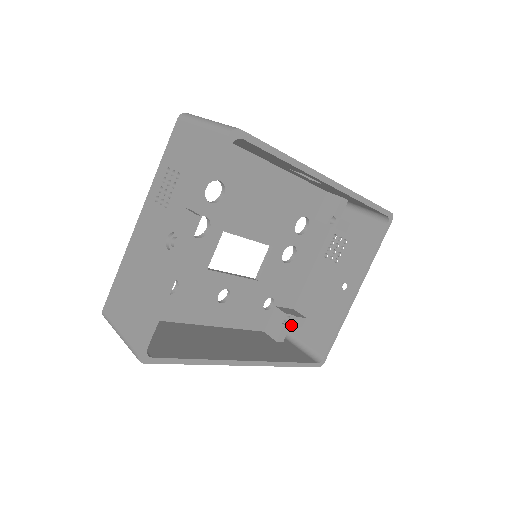
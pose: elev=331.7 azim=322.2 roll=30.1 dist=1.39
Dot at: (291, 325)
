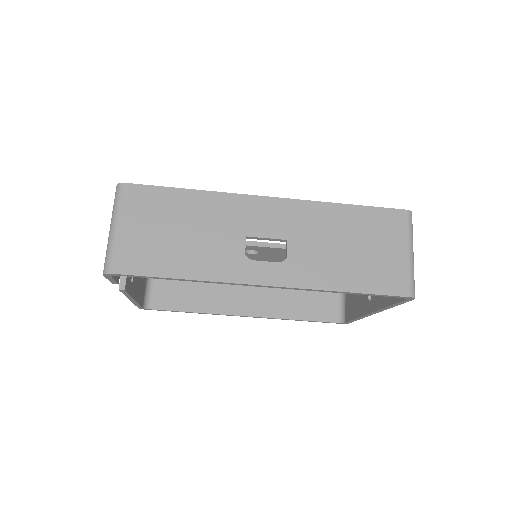
Dot at: occluded
